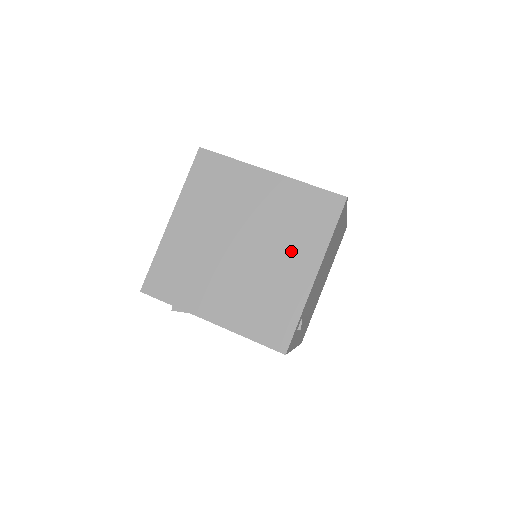
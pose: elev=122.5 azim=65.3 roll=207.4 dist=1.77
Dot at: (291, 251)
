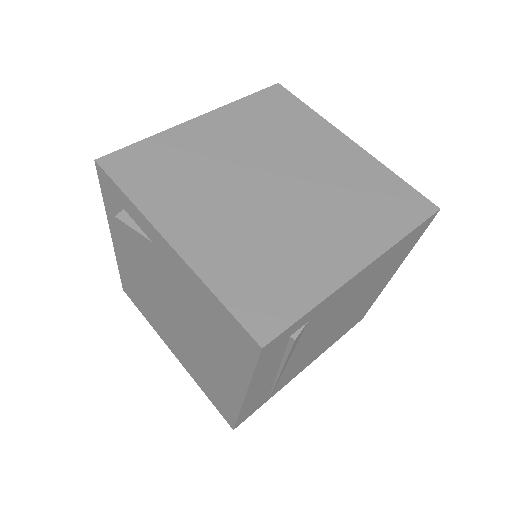
Dot at: (340, 224)
